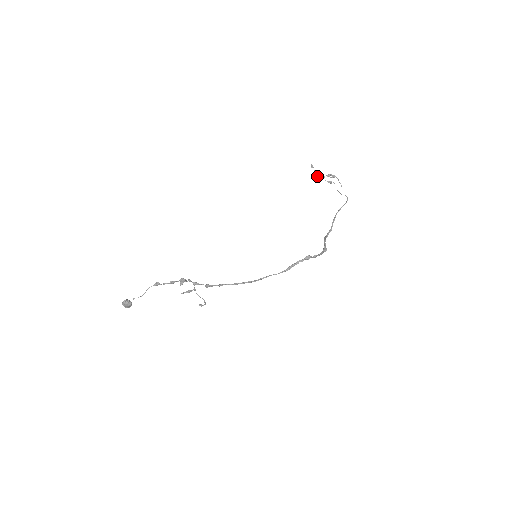
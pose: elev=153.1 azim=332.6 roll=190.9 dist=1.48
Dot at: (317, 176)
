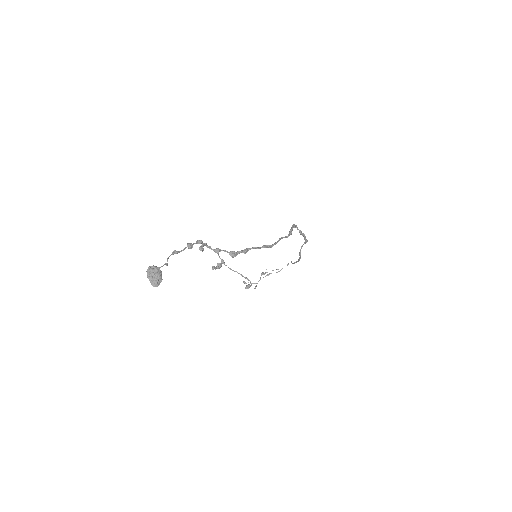
Dot at: (255, 283)
